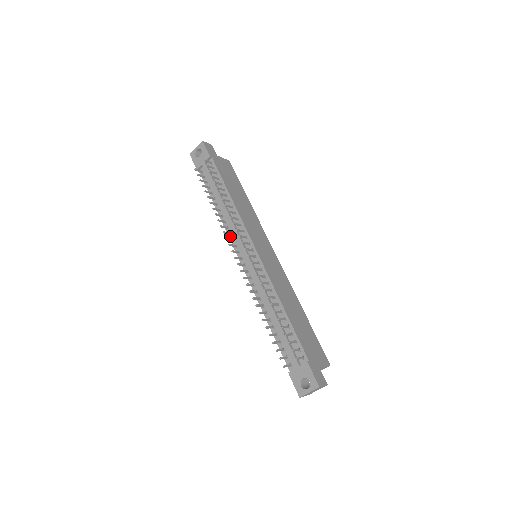
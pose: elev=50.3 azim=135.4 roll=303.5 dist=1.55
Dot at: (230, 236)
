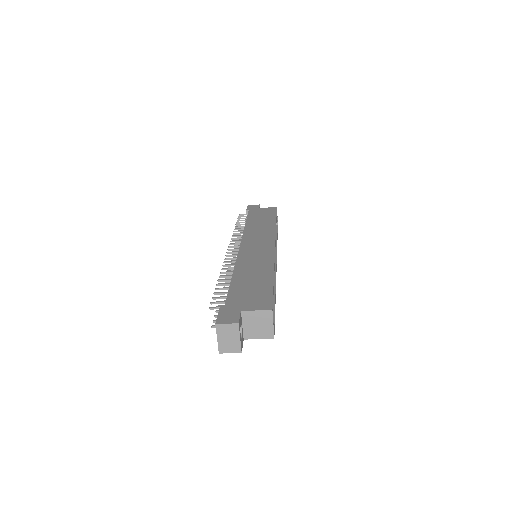
Dot at: occluded
